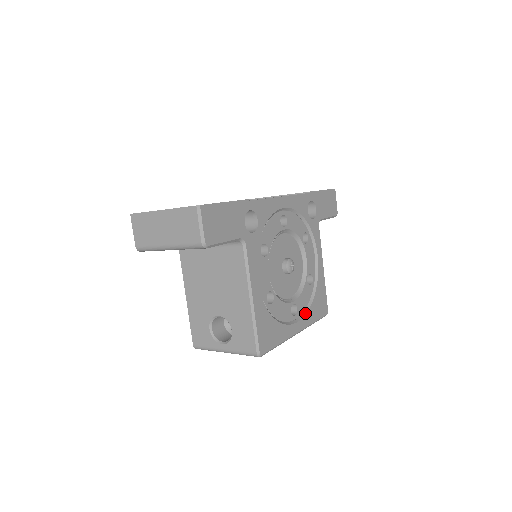
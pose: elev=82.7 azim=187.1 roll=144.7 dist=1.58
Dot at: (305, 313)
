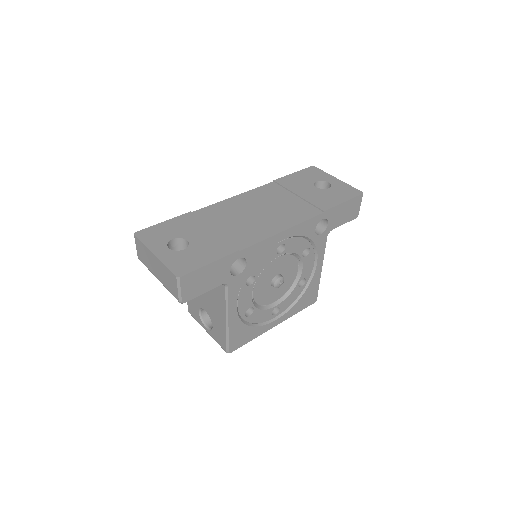
Dot at: (288, 310)
